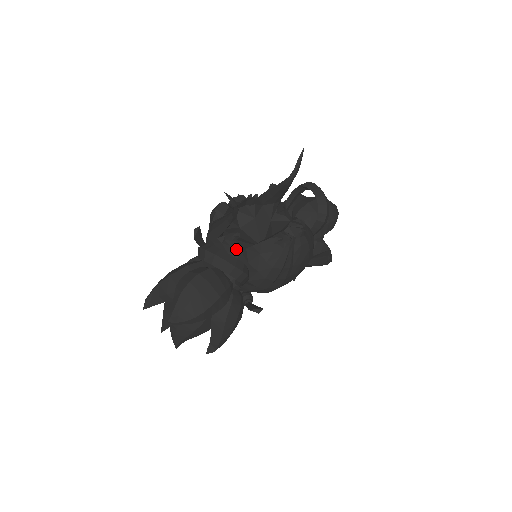
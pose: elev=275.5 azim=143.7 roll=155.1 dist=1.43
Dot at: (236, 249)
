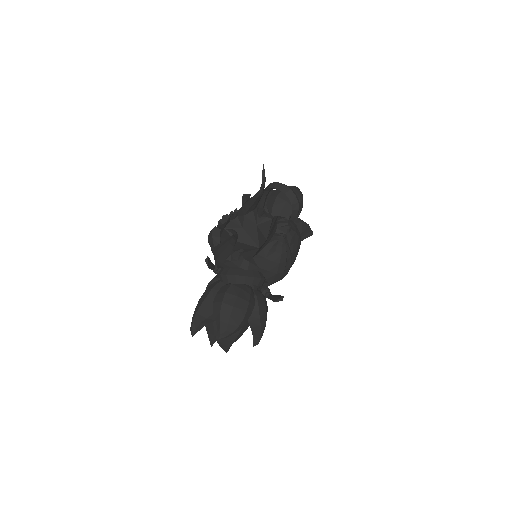
Dot at: (244, 261)
